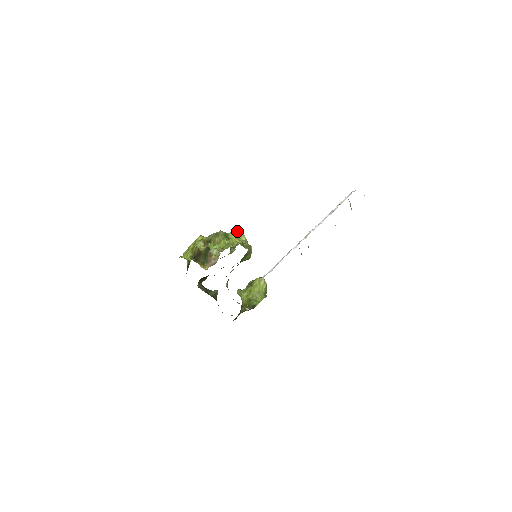
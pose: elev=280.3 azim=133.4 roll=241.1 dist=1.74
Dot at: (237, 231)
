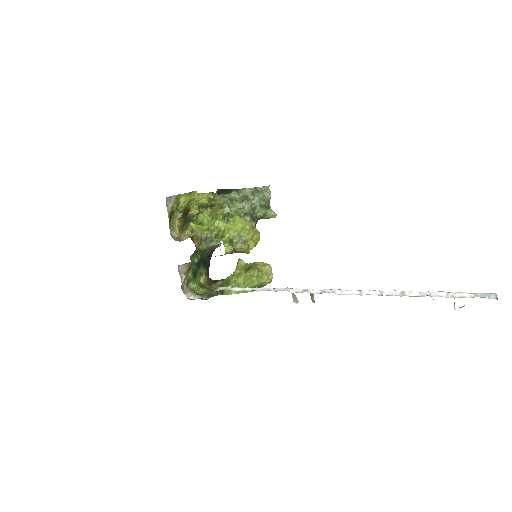
Dot at: (241, 221)
